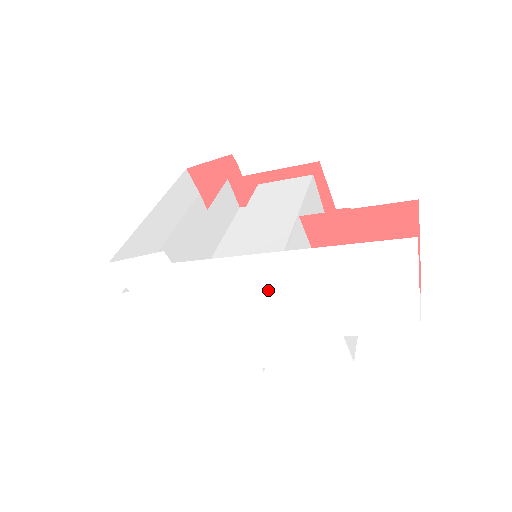
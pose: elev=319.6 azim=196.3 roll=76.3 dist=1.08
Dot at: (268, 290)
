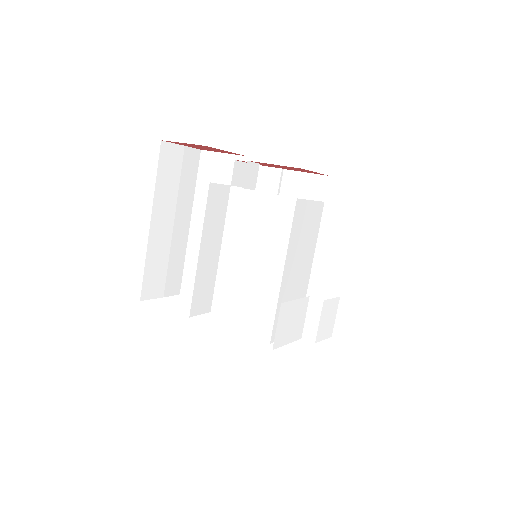
Dot at: occluded
